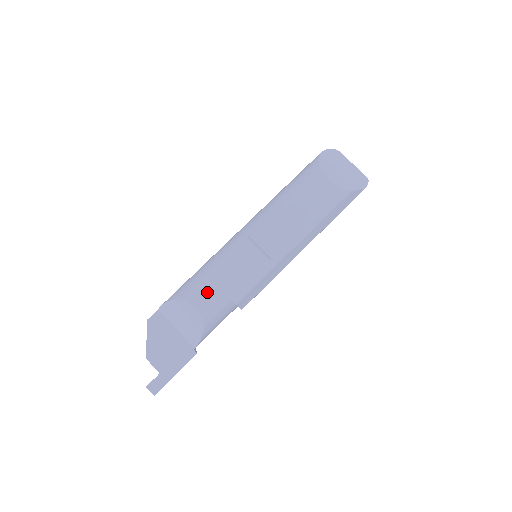
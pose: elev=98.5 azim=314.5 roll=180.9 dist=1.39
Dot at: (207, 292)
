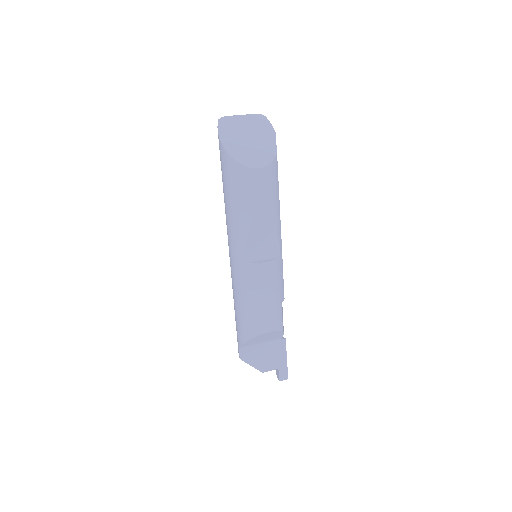
Dot at: (266, 318)
